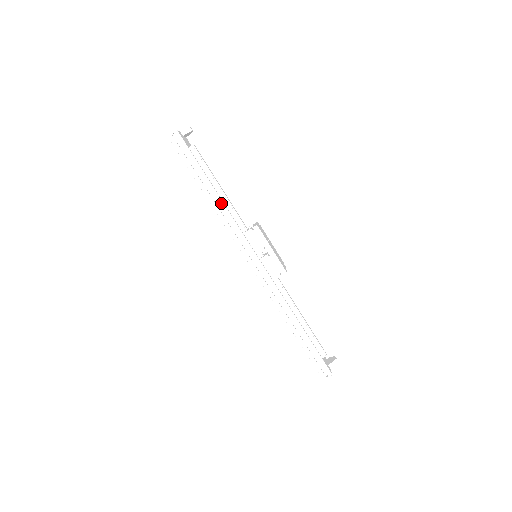
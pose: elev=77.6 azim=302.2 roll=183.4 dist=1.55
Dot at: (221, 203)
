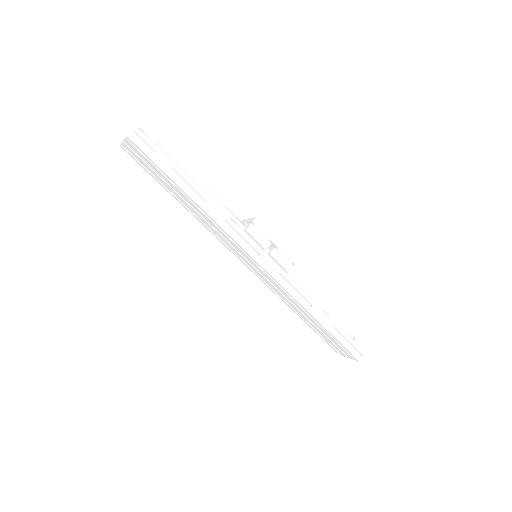
Dot at: (212, 203)
